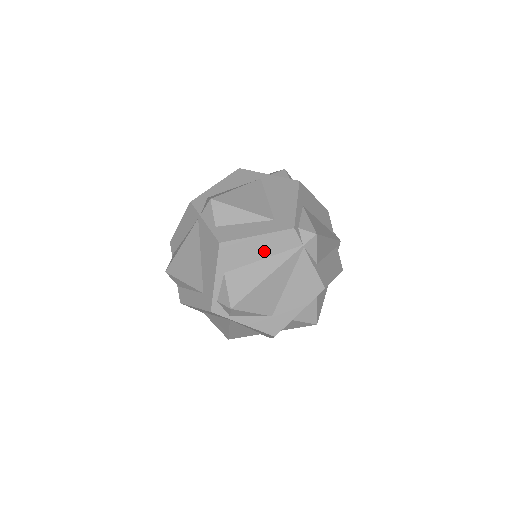
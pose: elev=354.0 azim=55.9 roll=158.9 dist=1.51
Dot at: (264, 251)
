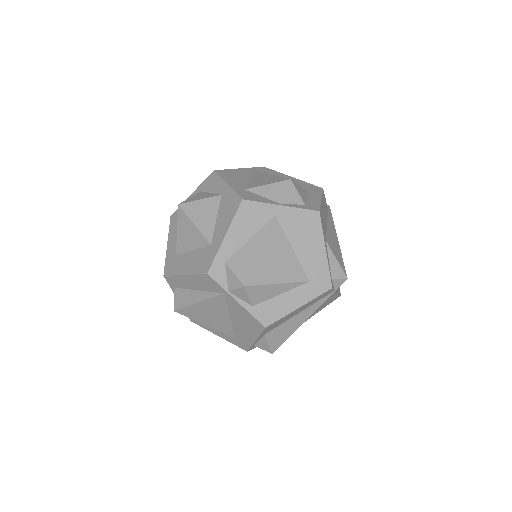
Dot at: (302, 310)
